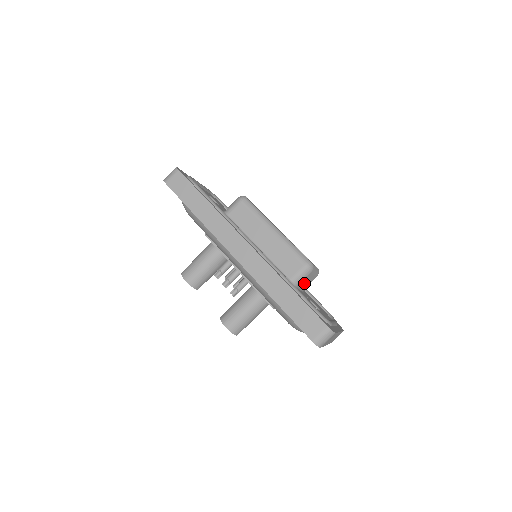
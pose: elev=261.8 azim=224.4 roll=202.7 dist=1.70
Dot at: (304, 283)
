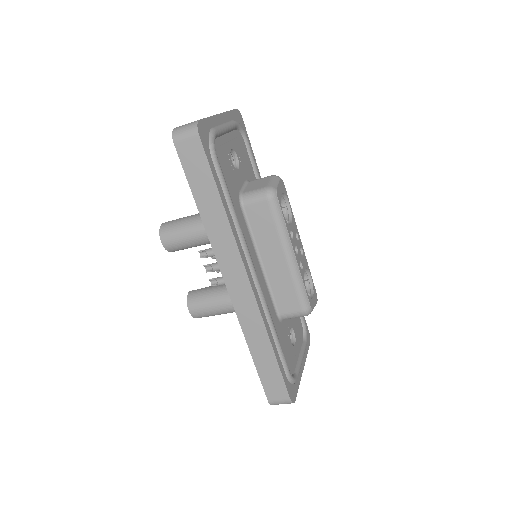
Dot at: occluded
